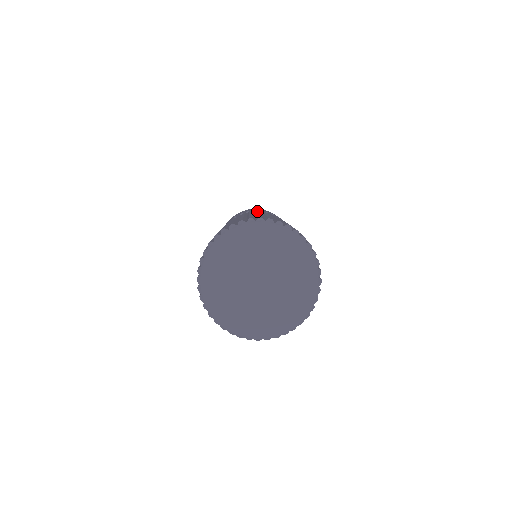
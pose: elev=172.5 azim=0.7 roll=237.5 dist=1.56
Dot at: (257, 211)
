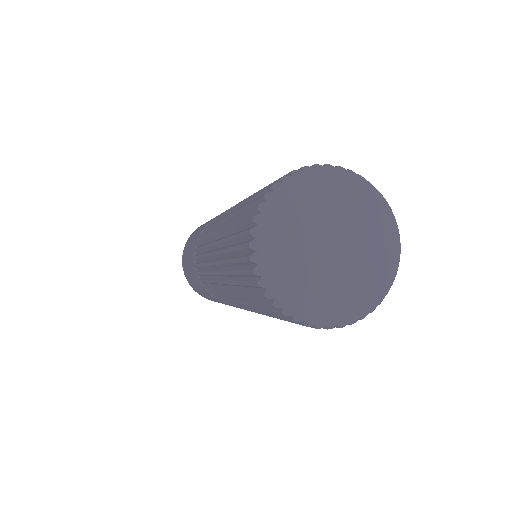
Dot at: occluded
